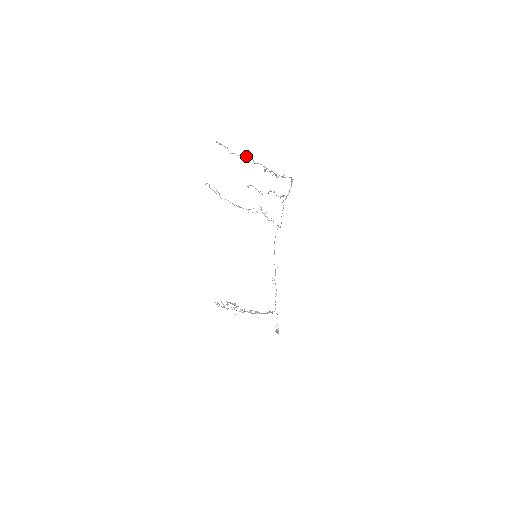
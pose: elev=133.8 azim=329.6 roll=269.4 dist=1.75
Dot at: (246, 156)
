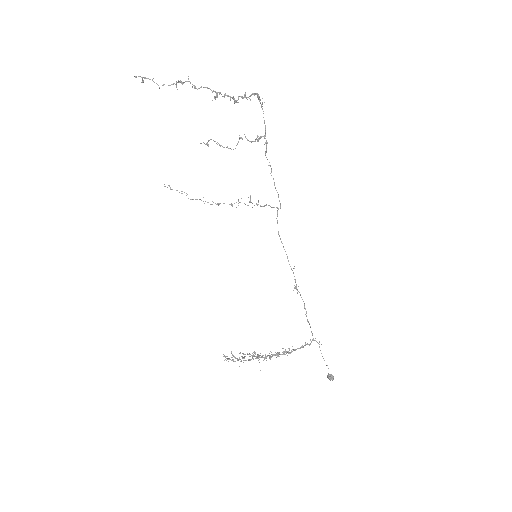
Dot at: (182, 83)
